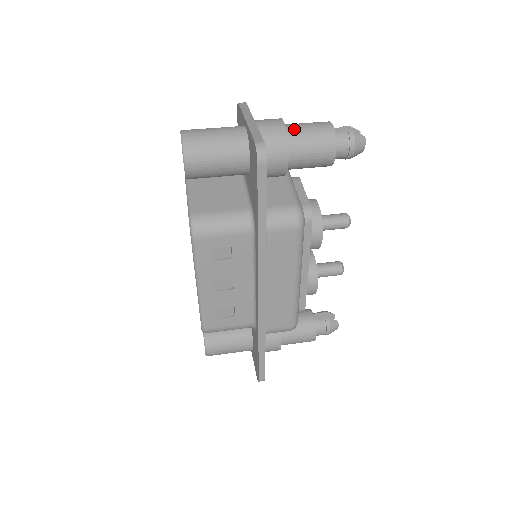
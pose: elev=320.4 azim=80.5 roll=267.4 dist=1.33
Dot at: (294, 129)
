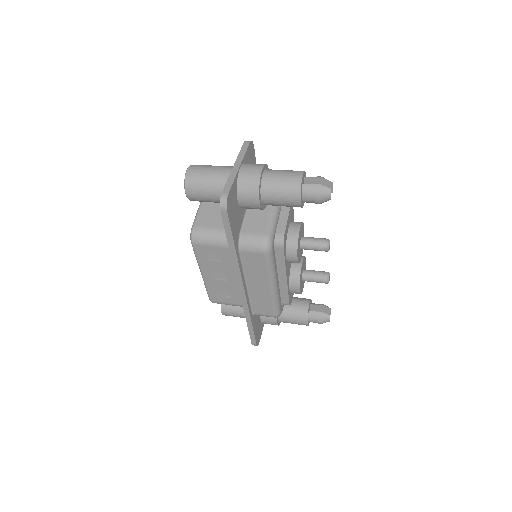
Dot at: (269, 177)
